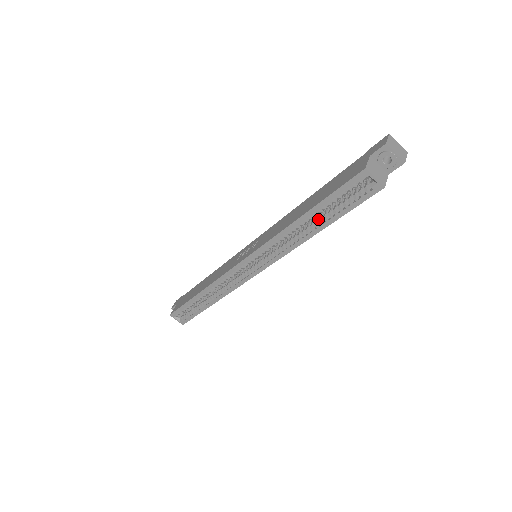
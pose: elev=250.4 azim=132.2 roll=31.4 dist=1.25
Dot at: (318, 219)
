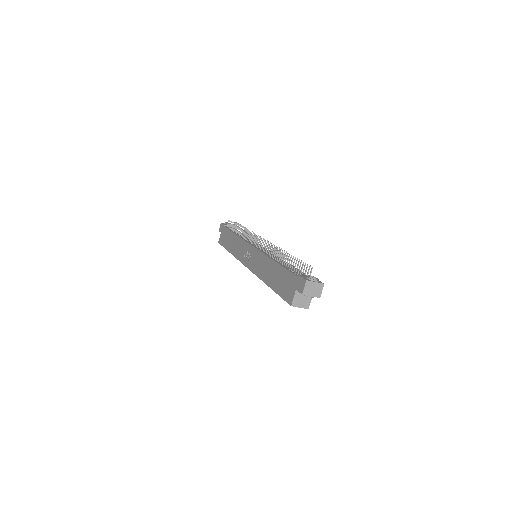
Dot at: occluded
